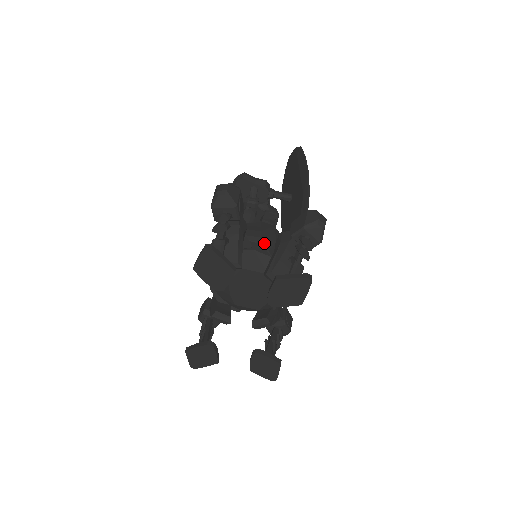
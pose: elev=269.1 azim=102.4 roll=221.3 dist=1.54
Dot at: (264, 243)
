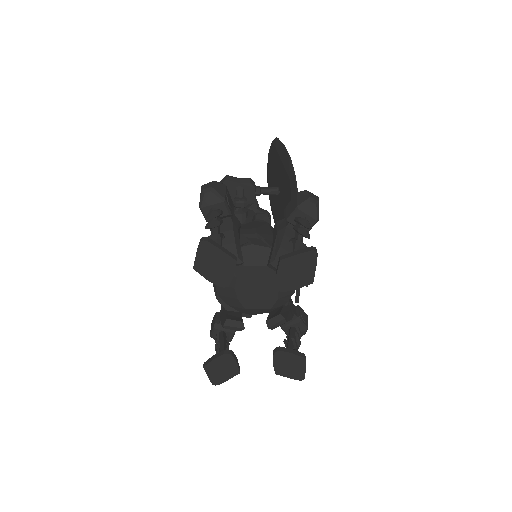
Dot at: occluded
